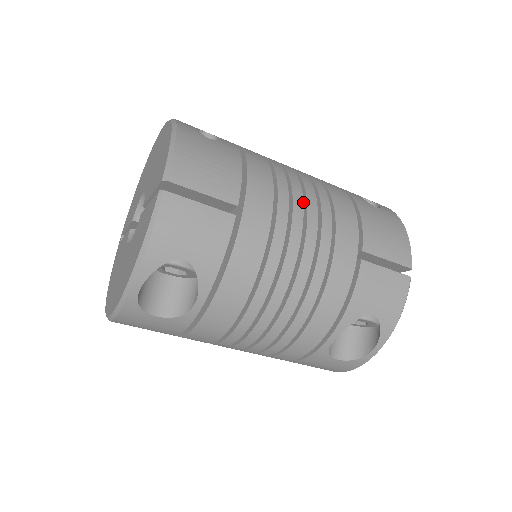
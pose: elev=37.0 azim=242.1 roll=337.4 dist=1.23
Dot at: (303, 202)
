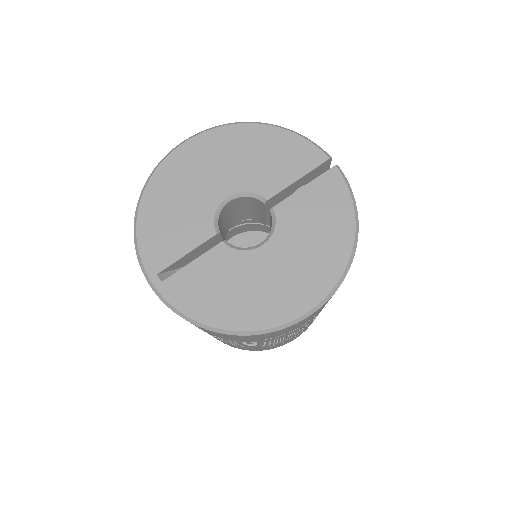
Dot at: occluded
